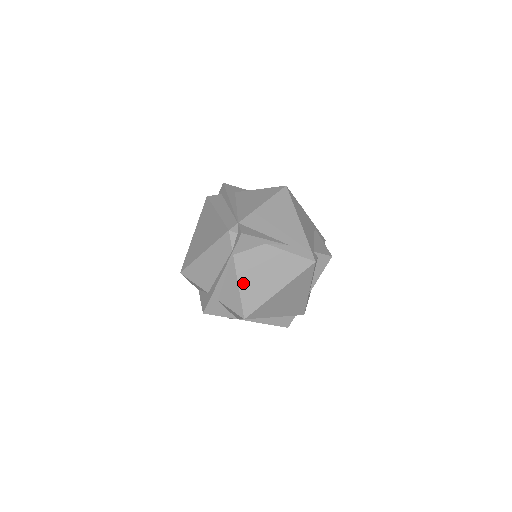
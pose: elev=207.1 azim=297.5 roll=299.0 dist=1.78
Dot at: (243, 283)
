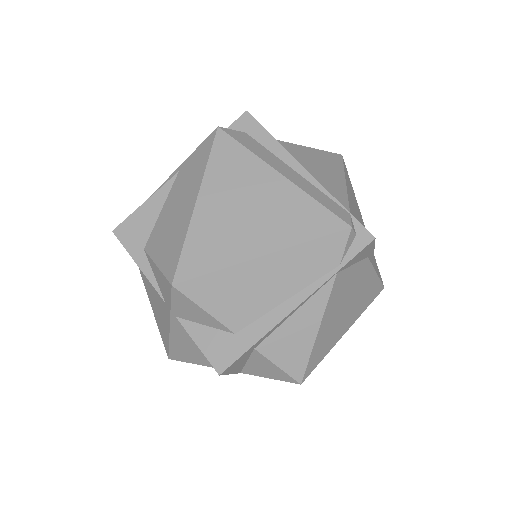
Dot at: (325, 323)
